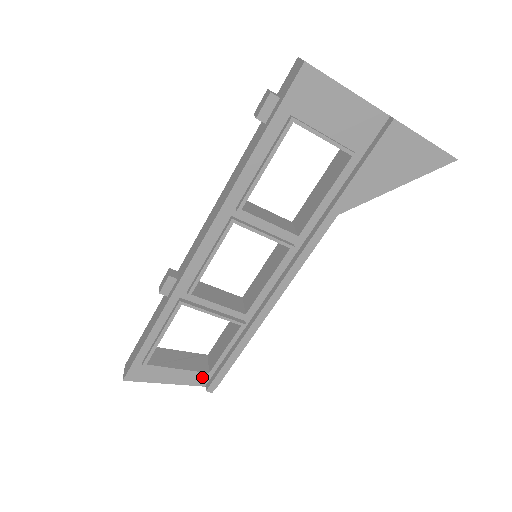
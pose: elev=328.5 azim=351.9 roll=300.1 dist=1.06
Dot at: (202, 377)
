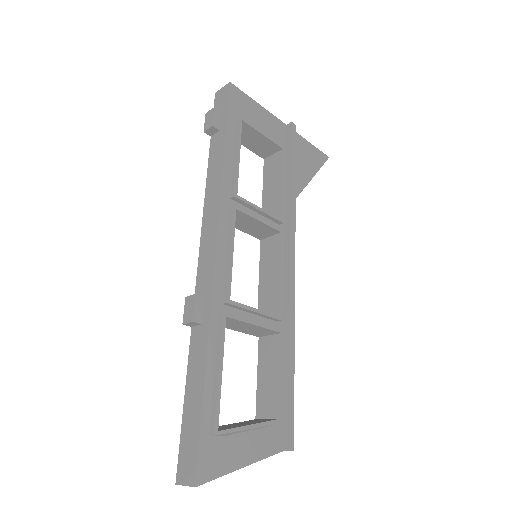
Dot at: (273, 436)
